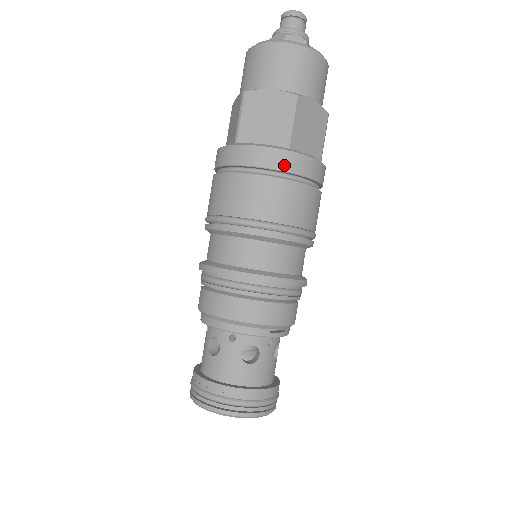
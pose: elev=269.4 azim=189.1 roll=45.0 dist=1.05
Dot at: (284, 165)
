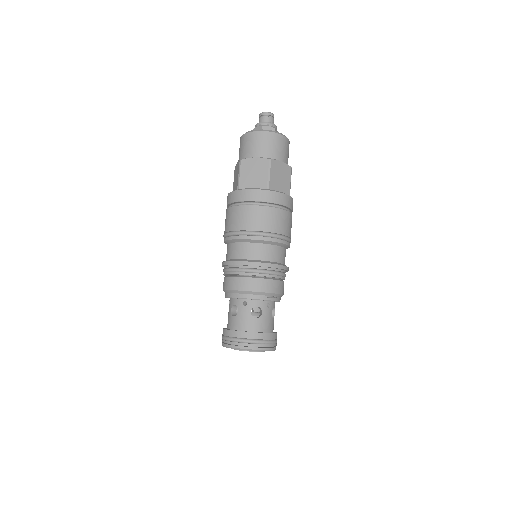
Dot at: (266, 199)
